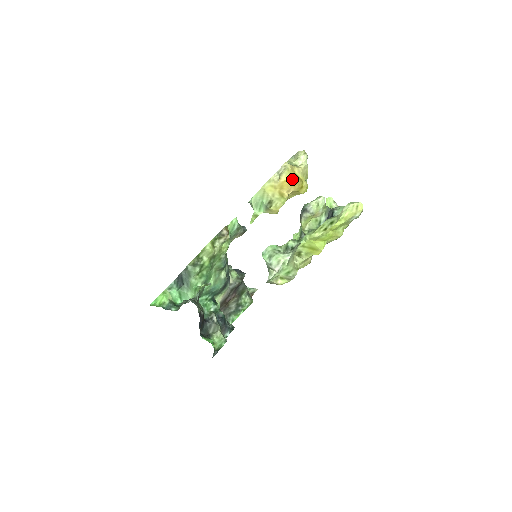
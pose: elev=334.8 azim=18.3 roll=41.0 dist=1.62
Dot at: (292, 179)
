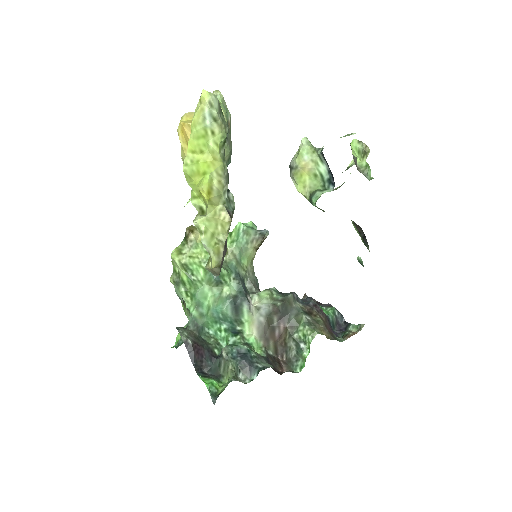
Dot at: (182, 125)
